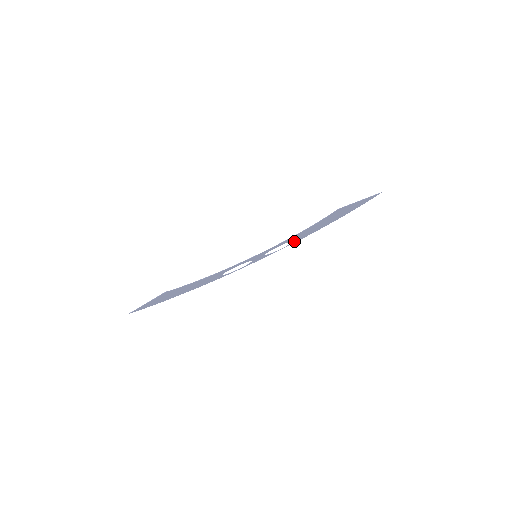
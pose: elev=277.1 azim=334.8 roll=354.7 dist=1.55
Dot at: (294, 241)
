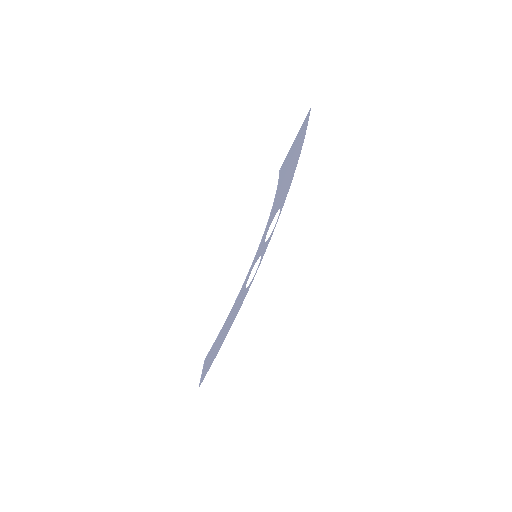
Dot at: (280, 208)
